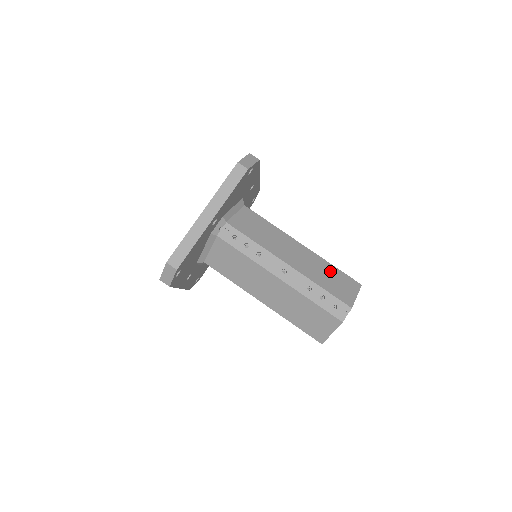
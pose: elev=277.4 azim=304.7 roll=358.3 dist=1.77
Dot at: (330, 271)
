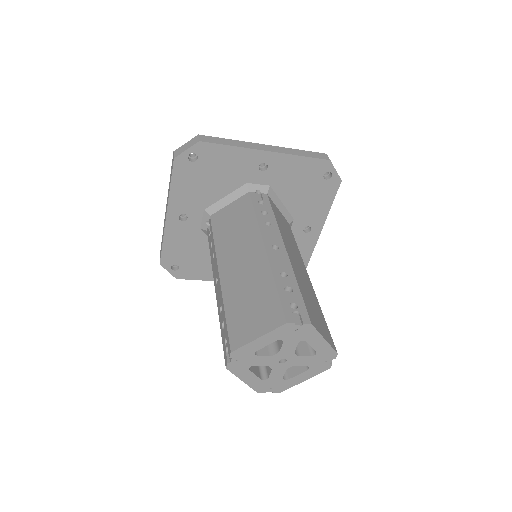
Dot at: (317, 306)
